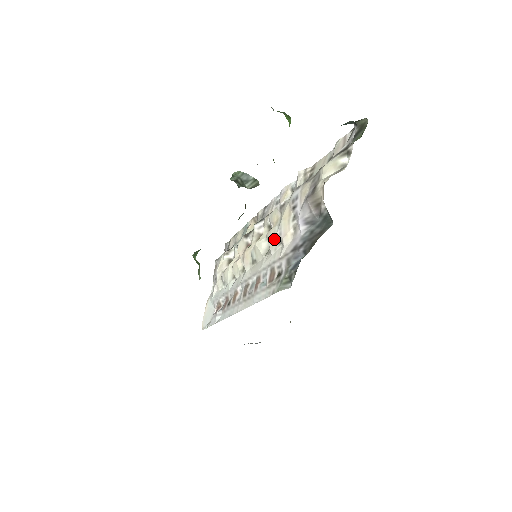
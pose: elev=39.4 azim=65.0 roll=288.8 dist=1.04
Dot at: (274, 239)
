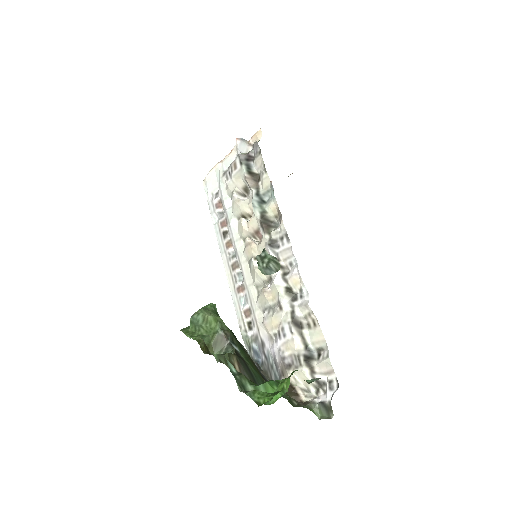
Dot at: (263, 304)
